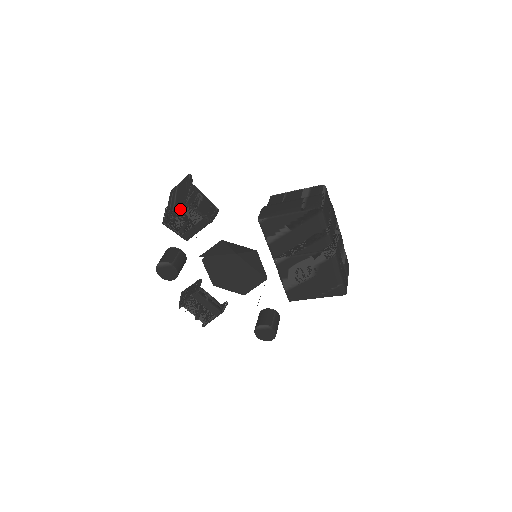
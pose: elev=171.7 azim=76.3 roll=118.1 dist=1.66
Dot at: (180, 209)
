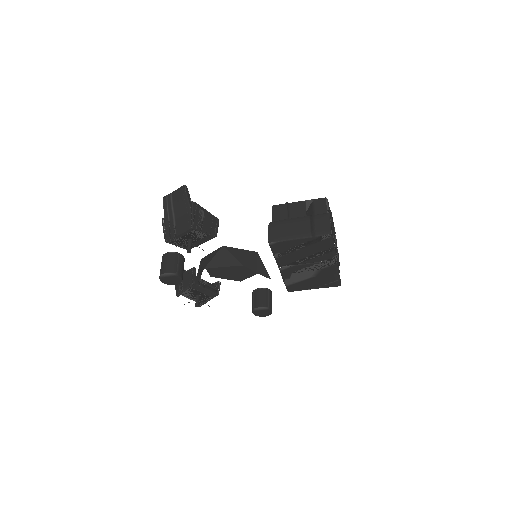
Dot at: occluded
